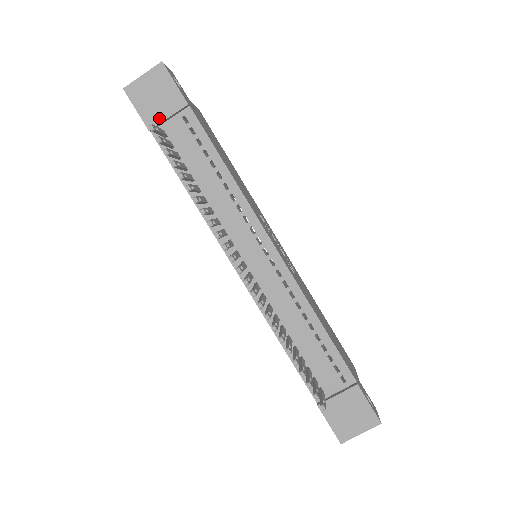
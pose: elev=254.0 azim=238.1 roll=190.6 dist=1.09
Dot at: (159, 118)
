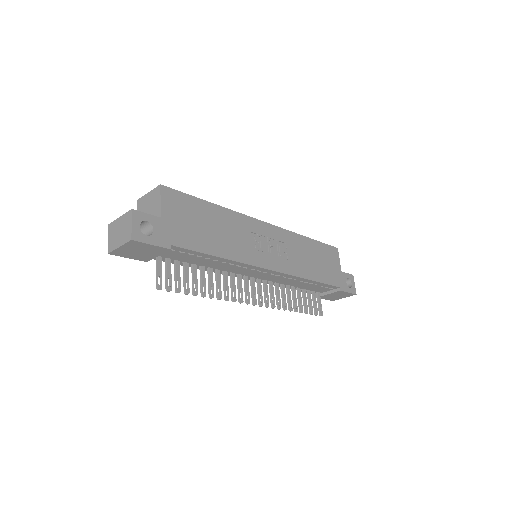
Dot at: (150, 257)
